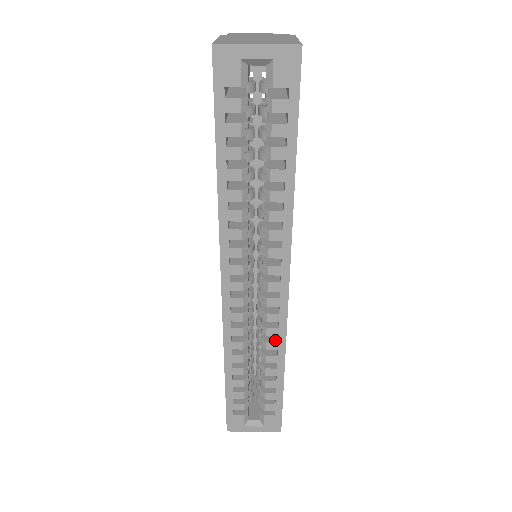
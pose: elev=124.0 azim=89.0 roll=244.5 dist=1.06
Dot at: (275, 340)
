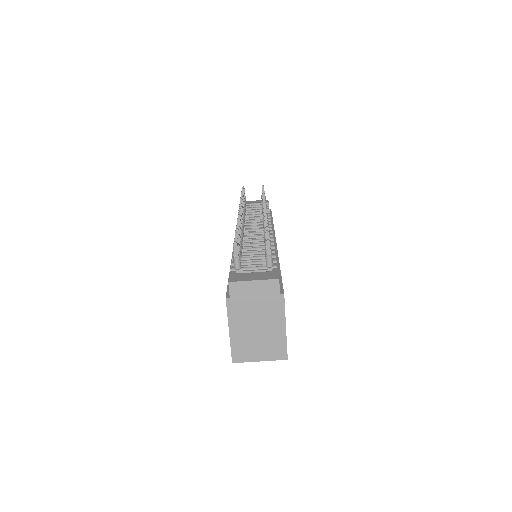
Dot at: occluded
